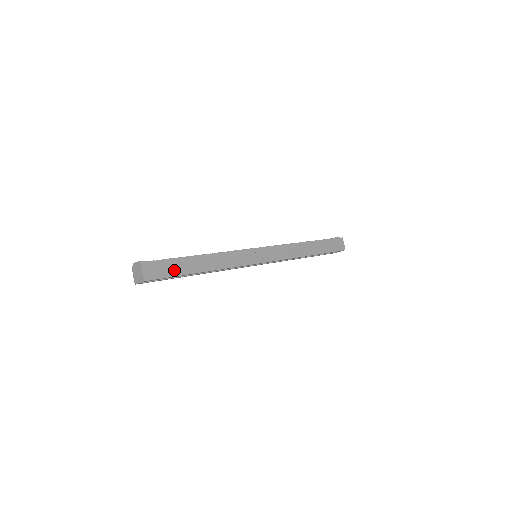
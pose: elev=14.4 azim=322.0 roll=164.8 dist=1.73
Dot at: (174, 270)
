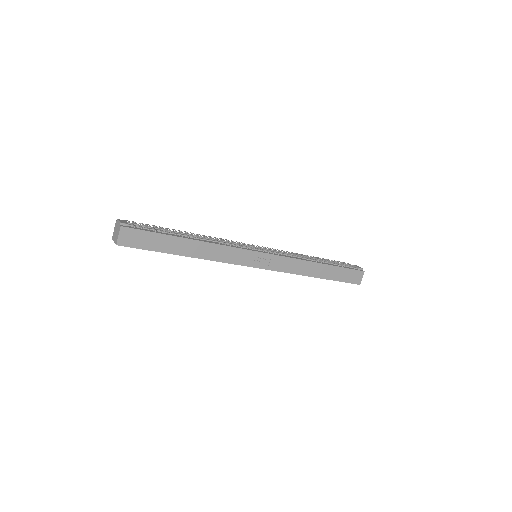
Dot at: (154, 244)
